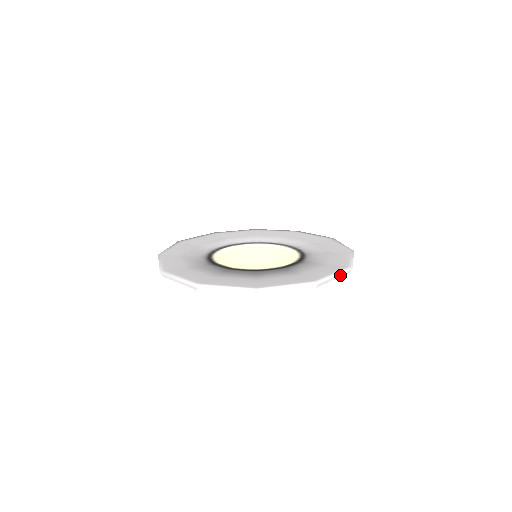
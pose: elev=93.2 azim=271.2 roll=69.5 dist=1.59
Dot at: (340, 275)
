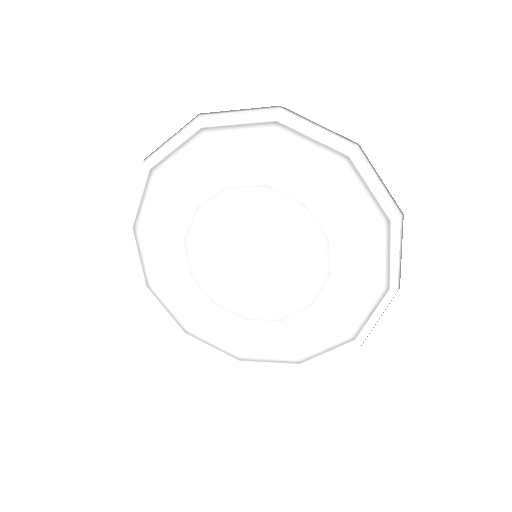
Dot at: (387, 194)
